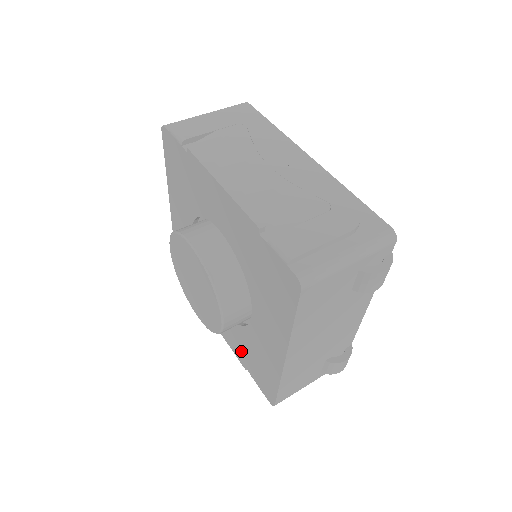
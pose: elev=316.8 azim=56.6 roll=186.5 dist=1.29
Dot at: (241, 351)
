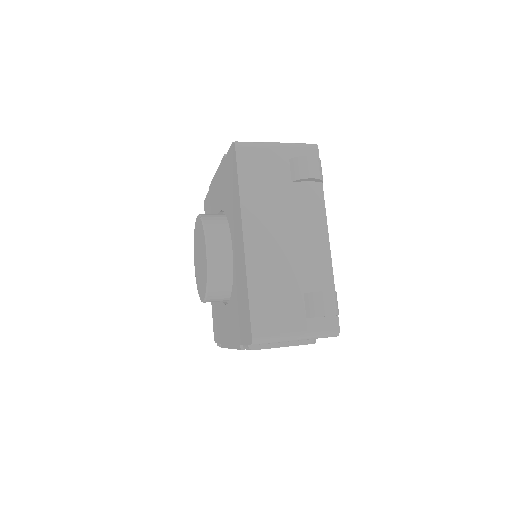
Dot at: (236, 326)
